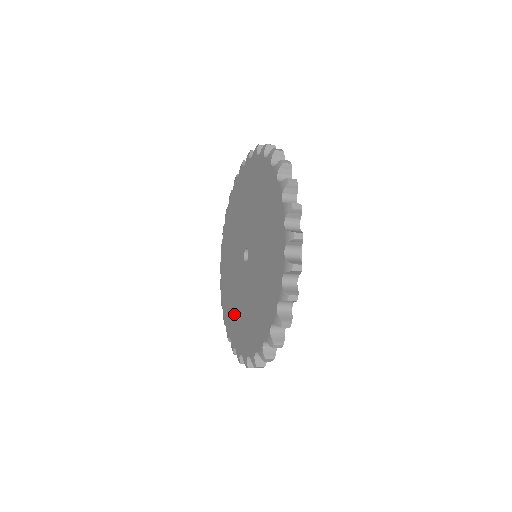
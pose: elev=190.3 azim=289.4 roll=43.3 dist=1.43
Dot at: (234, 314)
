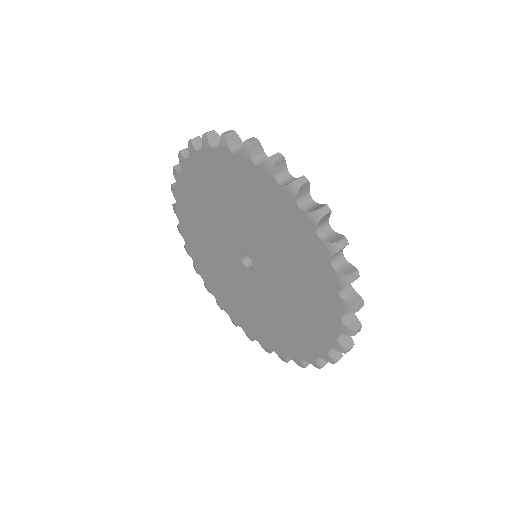
Dot at: (222, 287)
